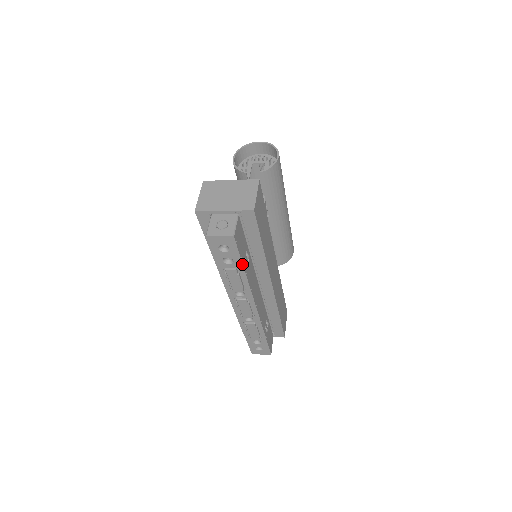
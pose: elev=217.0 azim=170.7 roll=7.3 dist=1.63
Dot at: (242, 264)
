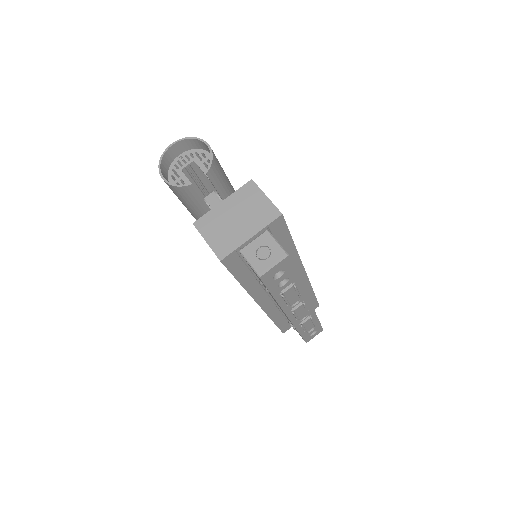
Dot at: (297, 275)
